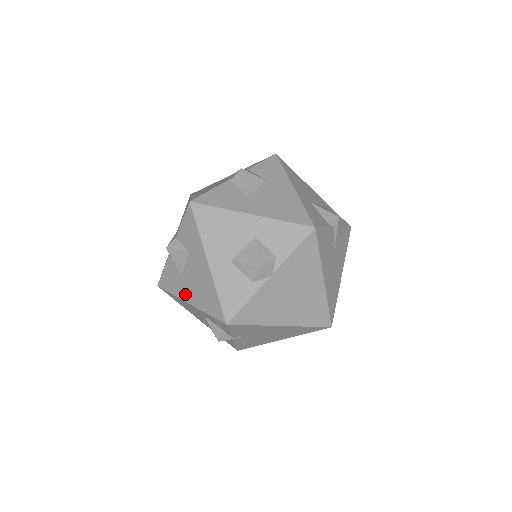
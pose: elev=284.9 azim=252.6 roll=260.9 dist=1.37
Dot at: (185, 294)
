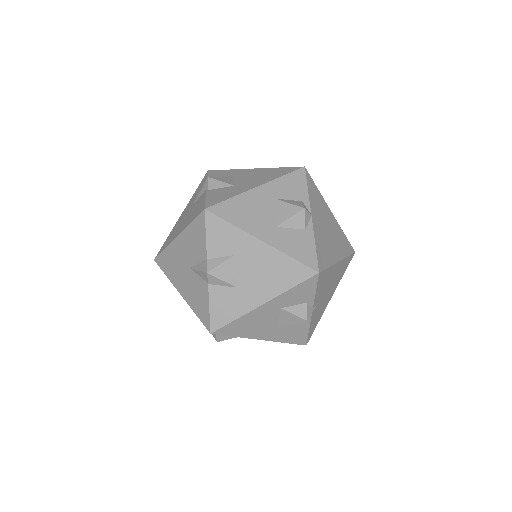
Dot at: (253, 300)
